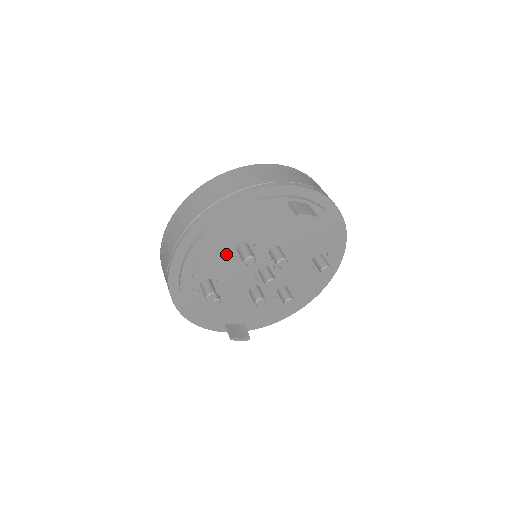
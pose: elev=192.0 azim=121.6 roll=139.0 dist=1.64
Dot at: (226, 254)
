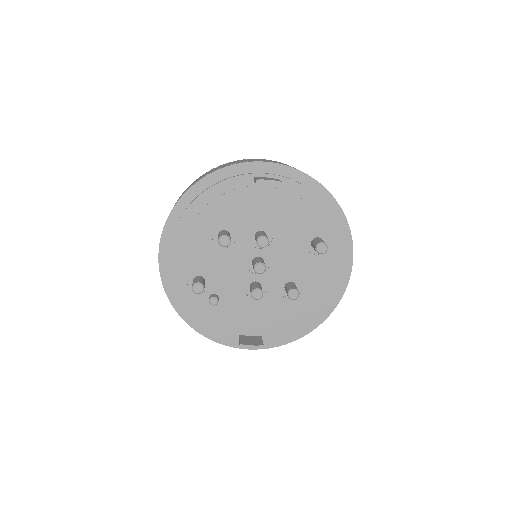
Dot at: (209, 245)
